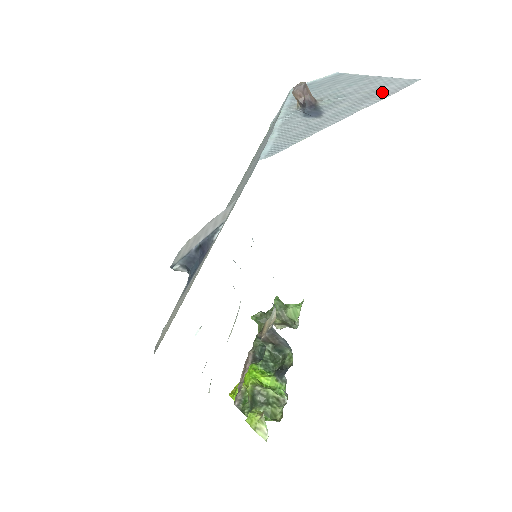
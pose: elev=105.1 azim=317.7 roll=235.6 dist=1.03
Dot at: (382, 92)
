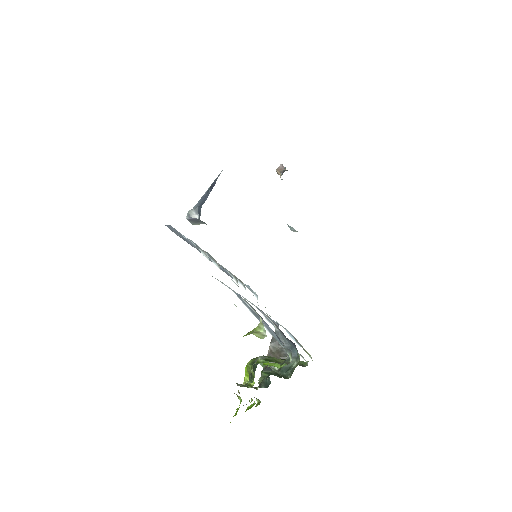
Dot at: occluded
